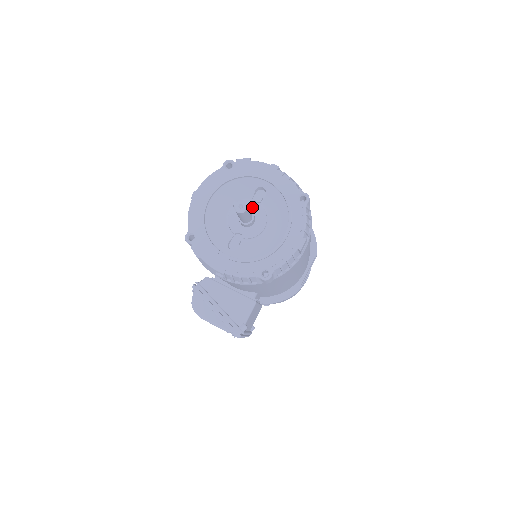
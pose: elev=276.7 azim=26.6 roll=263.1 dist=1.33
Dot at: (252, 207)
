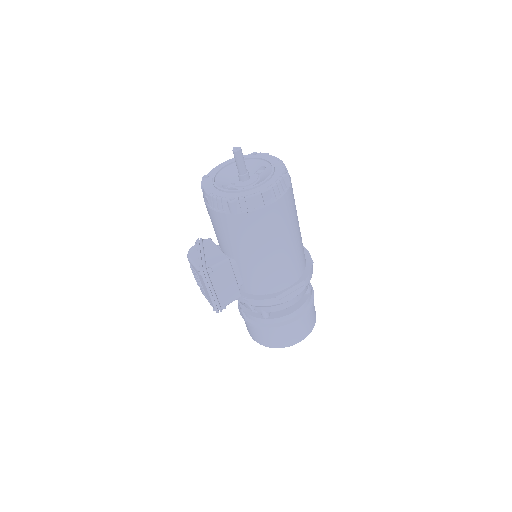
Dot at: (252, 174)
